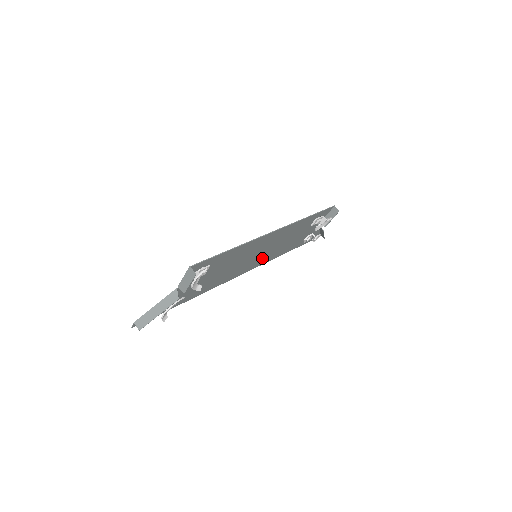
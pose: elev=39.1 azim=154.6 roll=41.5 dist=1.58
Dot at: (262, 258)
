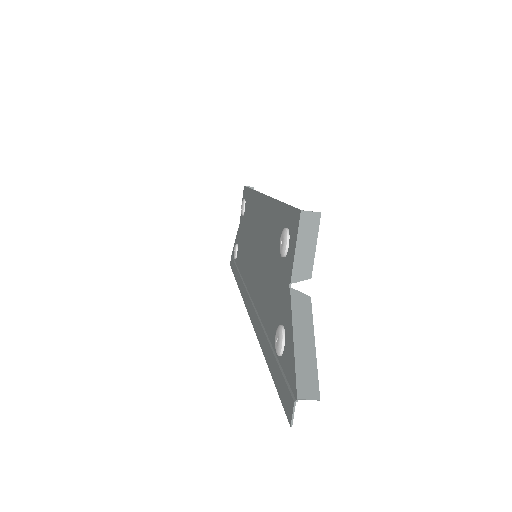
Dot at: (248, 273)
